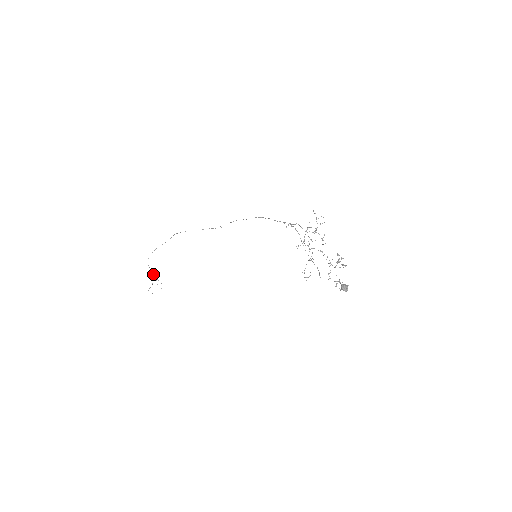
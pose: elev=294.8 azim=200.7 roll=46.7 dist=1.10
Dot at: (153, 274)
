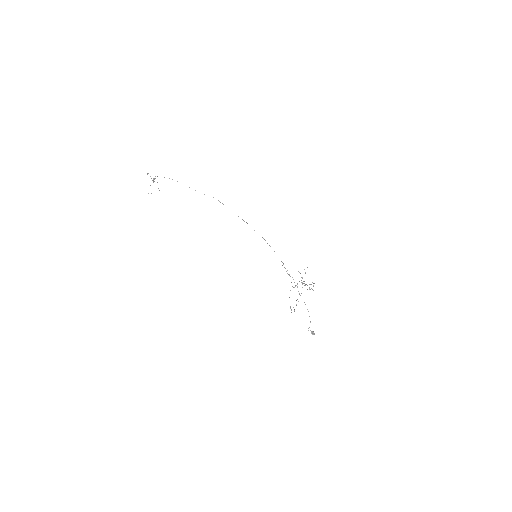
Dot at: (151, 178)
